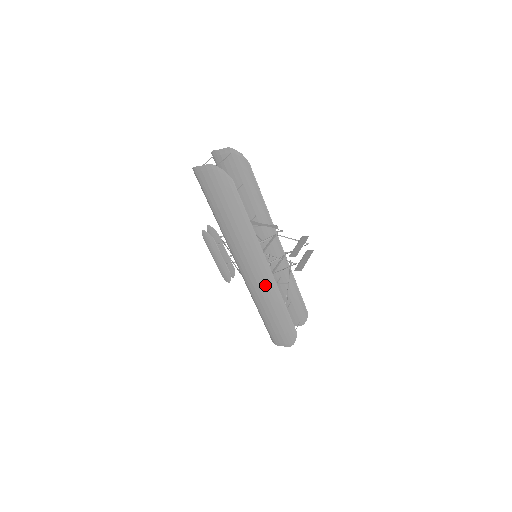
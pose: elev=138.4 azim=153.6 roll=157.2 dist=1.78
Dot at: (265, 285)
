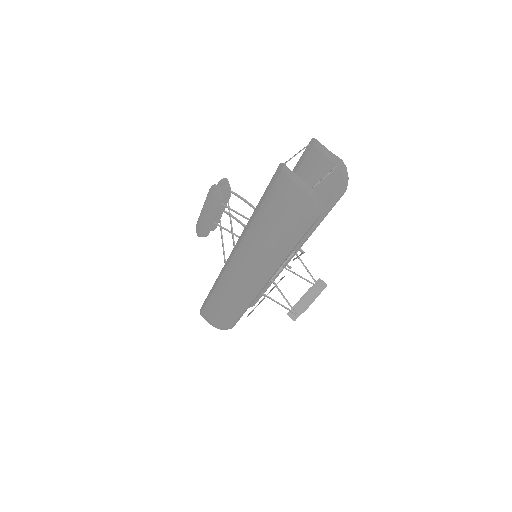
Dot at: (243, 292)
